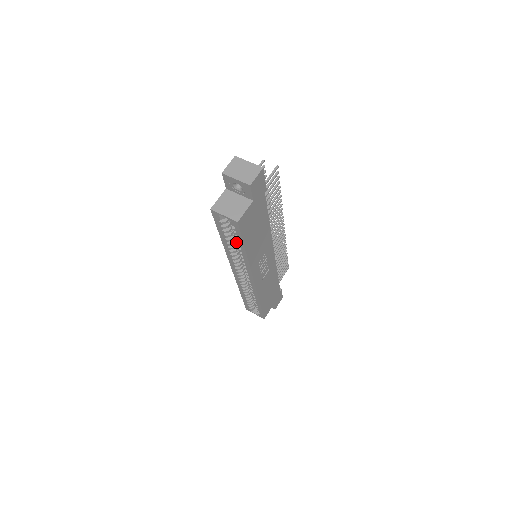
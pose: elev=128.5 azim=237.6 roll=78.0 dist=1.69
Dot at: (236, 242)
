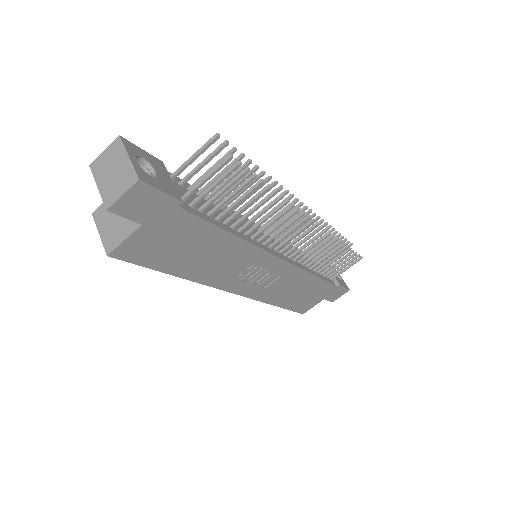
Dot at: occluded
